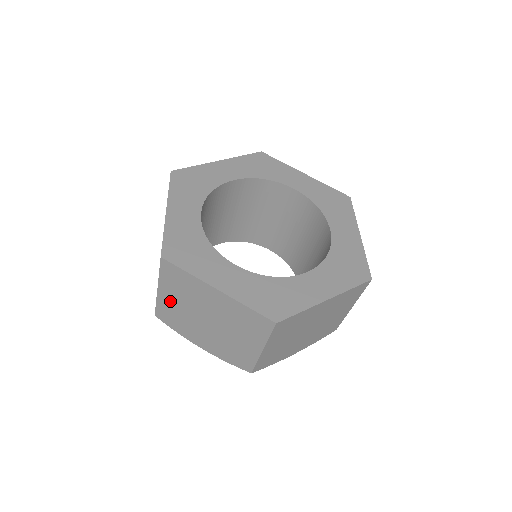
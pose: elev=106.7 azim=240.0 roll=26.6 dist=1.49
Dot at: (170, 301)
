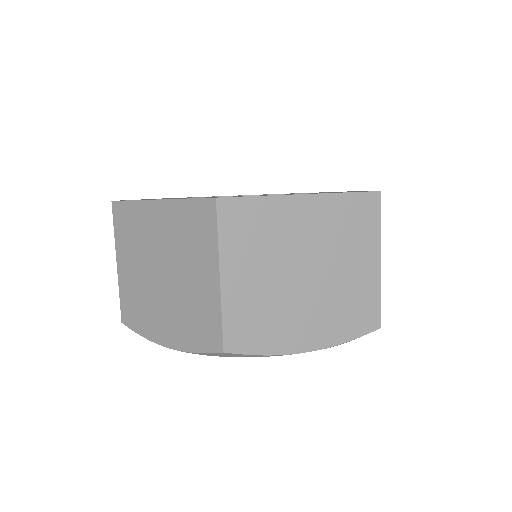
Dot at: (244, 287)
